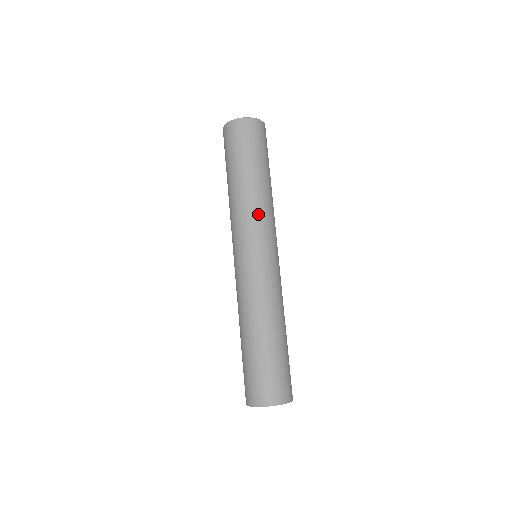
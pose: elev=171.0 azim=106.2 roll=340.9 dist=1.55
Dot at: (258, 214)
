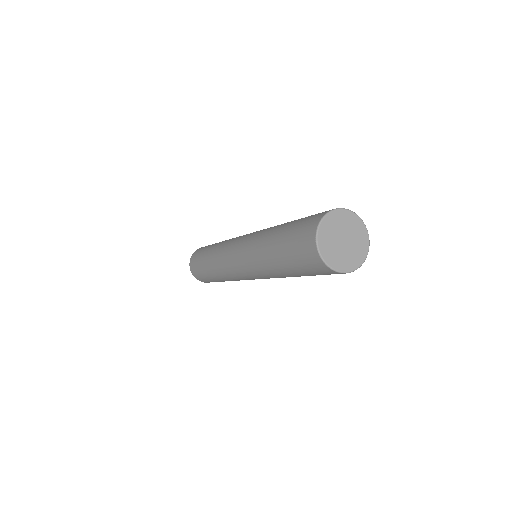
Dot at: occluded
